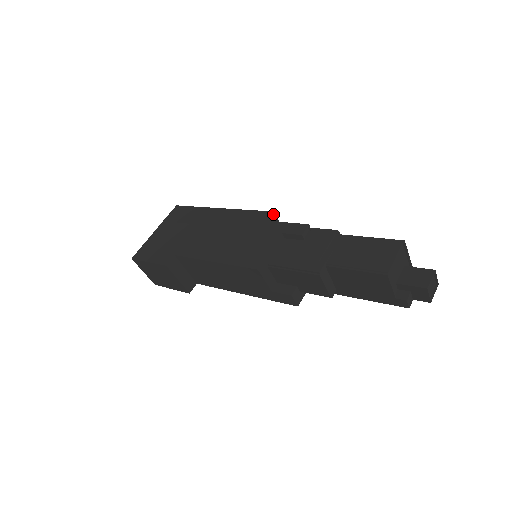
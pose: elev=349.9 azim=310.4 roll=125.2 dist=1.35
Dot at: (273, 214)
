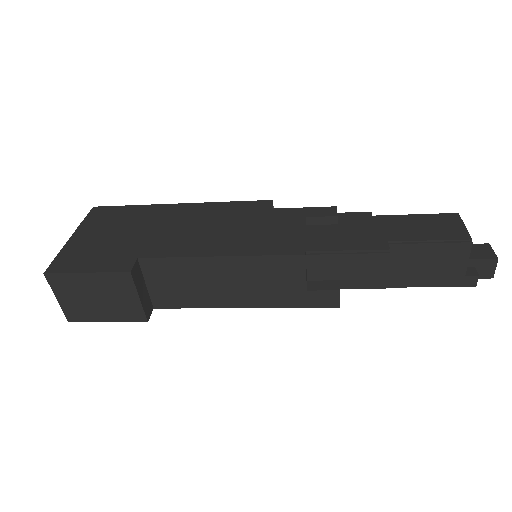
Dot at: (271, 203)
